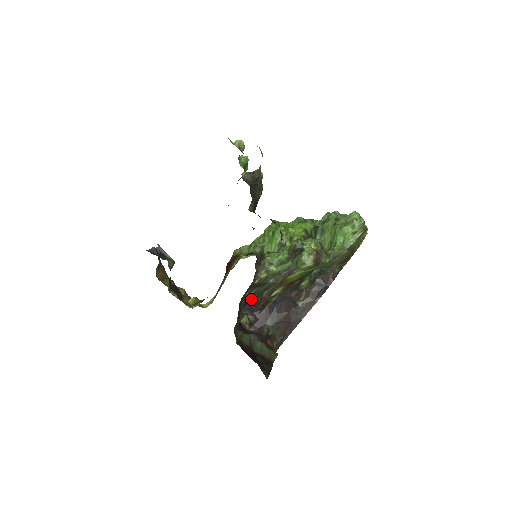
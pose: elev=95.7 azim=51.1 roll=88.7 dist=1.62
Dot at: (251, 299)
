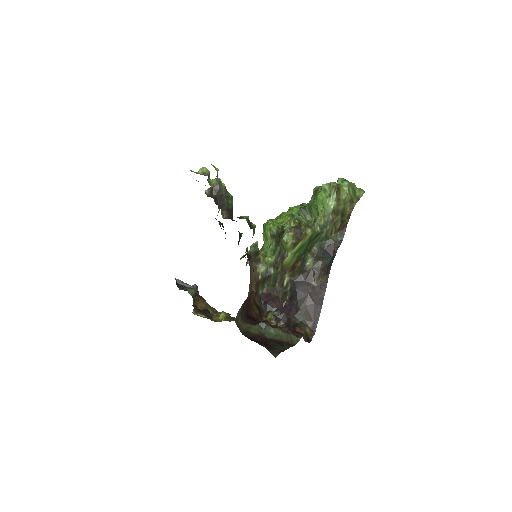
Dot at: (268, 296)
